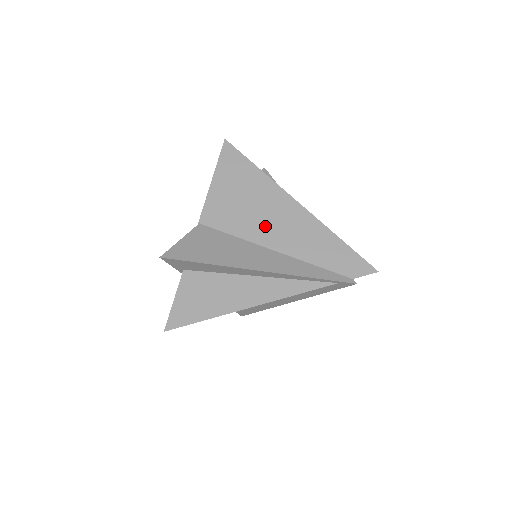
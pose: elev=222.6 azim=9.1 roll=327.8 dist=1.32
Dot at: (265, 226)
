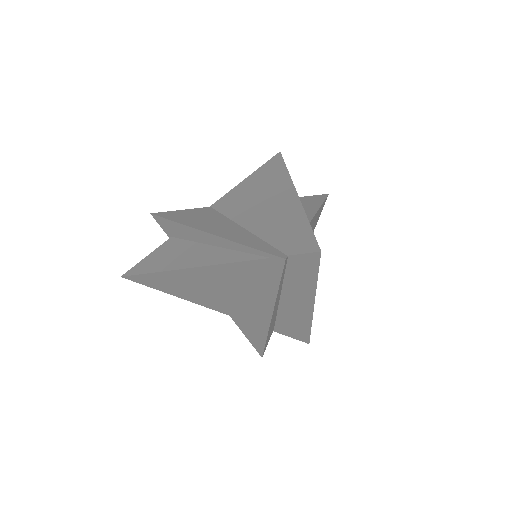
Dot at: (252, 208)
